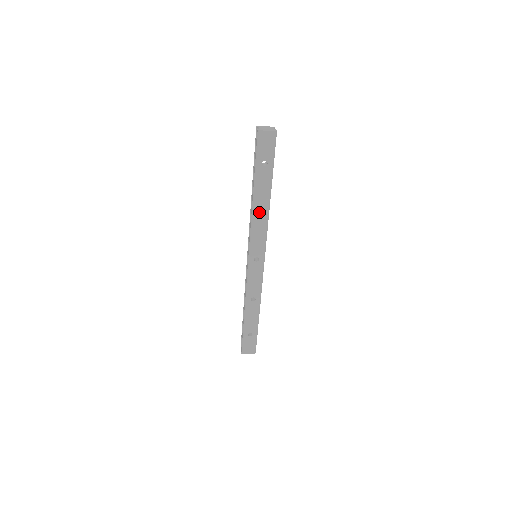
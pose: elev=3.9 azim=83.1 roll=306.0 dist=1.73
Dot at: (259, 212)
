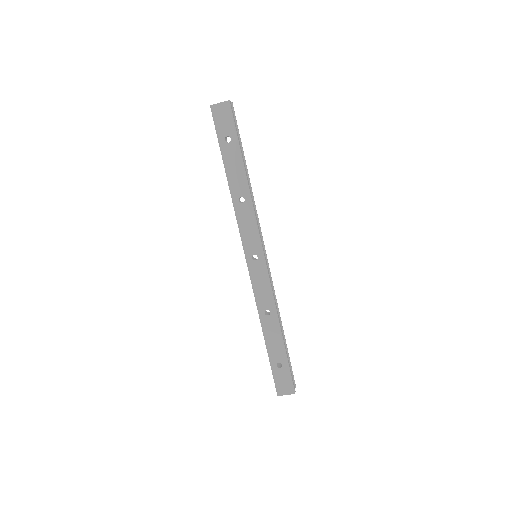
Dot at: occluded
